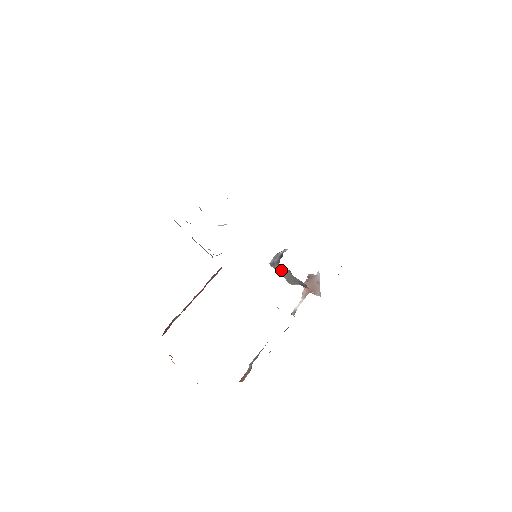
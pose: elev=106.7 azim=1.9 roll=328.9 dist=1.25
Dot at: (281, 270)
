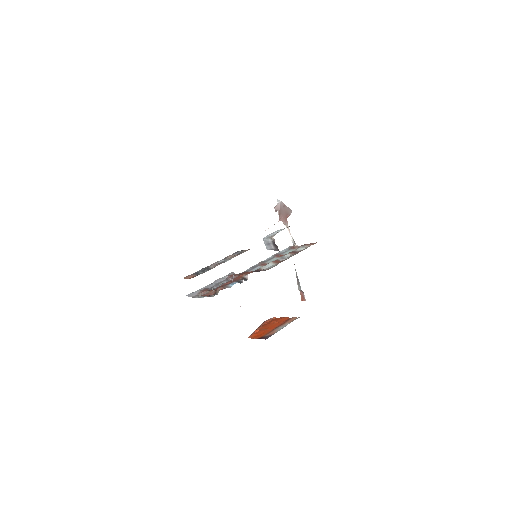
Dot at: occluded
